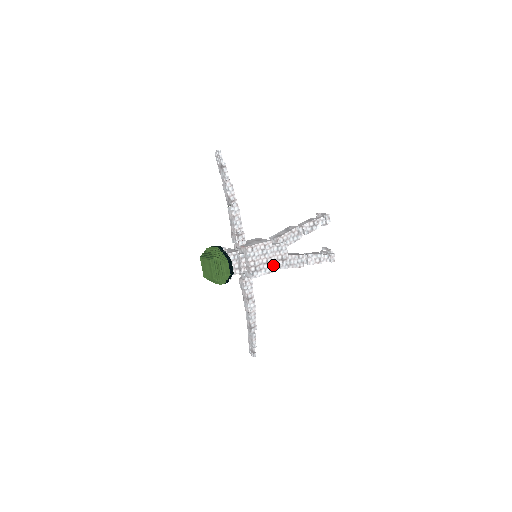
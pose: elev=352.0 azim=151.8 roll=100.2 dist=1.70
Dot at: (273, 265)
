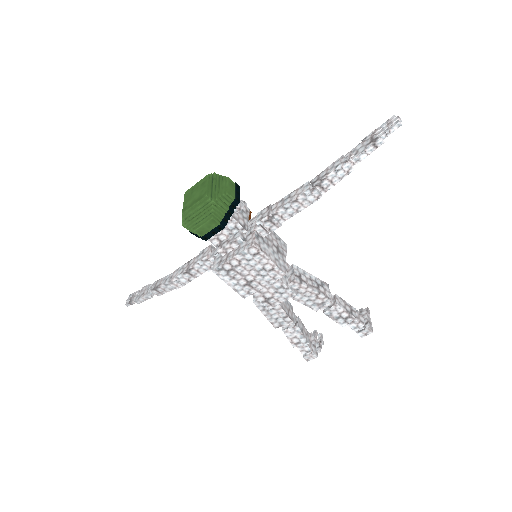
Dot at: (251, 291)
